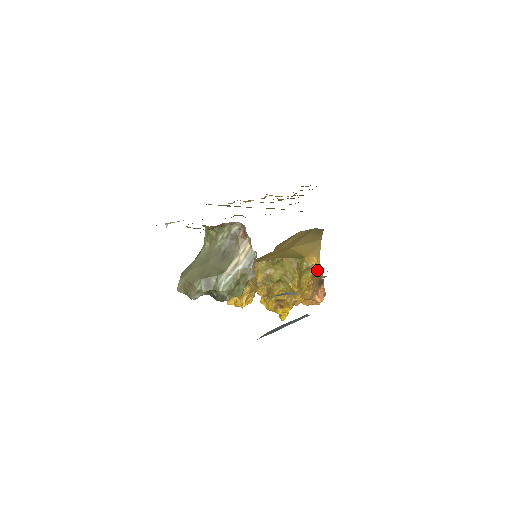
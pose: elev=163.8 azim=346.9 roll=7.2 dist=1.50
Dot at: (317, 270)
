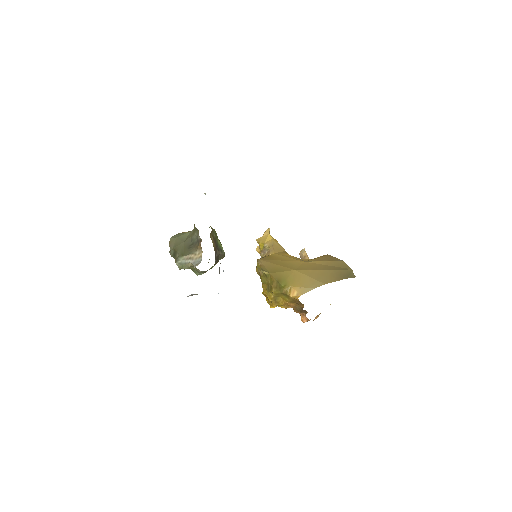
Dot at: (297, 301)
